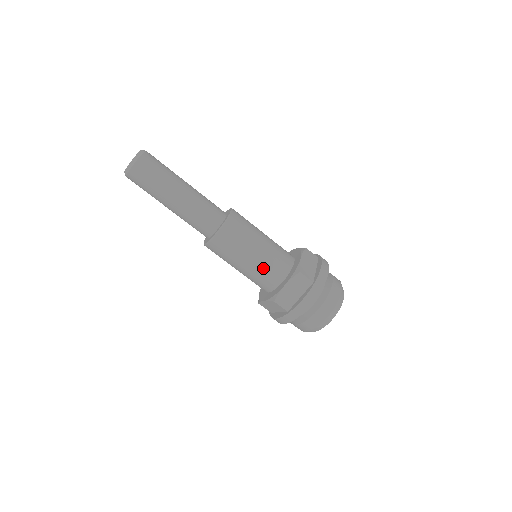
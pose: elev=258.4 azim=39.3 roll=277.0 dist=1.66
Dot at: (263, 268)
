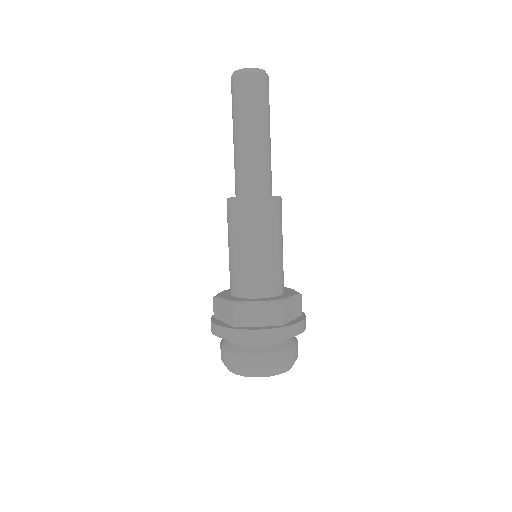
Dot at: (254, 268)
